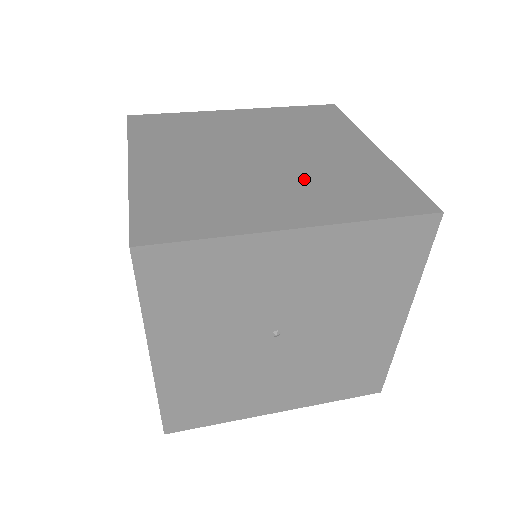
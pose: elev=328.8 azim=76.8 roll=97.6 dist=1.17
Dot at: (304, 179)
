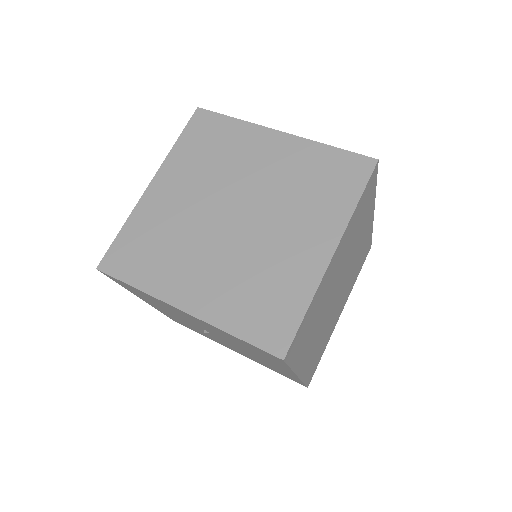
Dot at: (234, 263)
